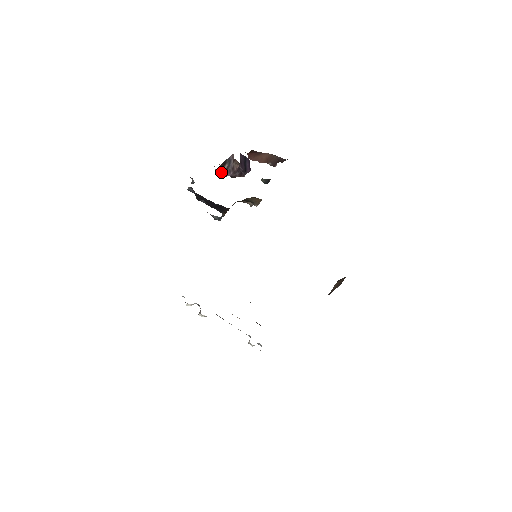
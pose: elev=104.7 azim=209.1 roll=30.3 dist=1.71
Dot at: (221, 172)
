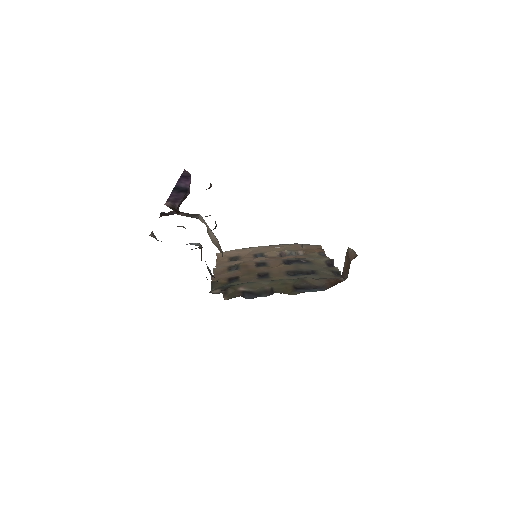
Dot at: (166, 215)
